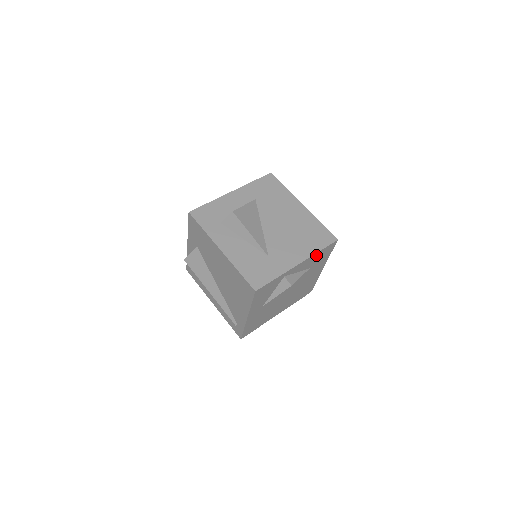
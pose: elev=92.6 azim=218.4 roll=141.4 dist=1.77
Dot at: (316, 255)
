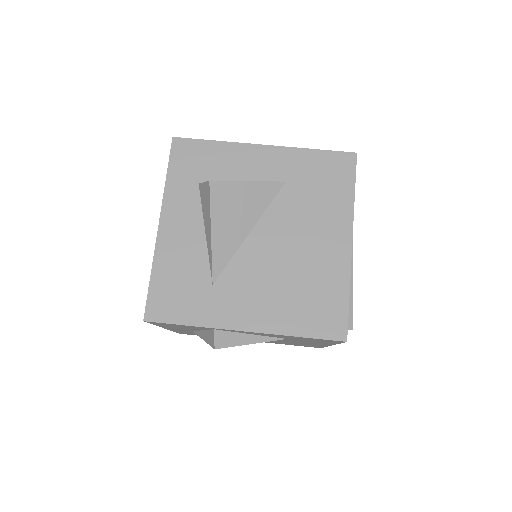
Dot at: (292, 336)
